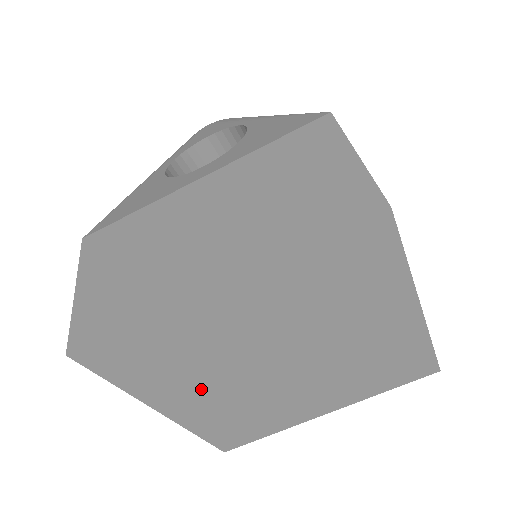
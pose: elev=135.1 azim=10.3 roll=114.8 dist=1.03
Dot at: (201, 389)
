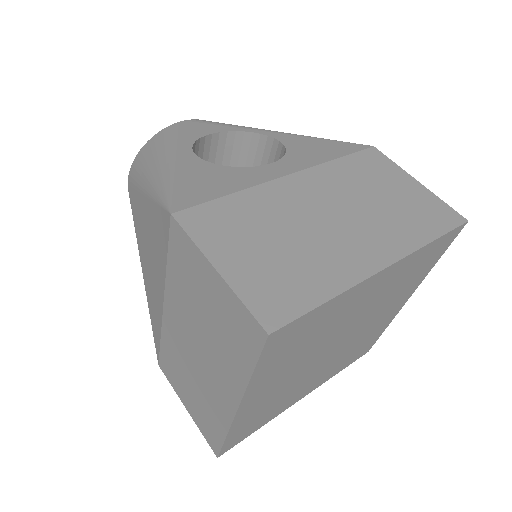
Dot at: (283, 376)
